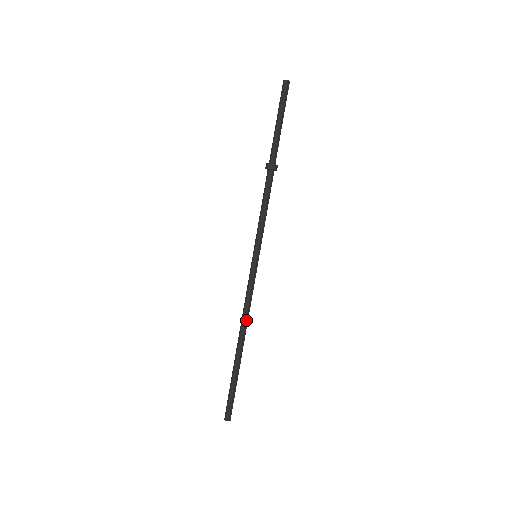
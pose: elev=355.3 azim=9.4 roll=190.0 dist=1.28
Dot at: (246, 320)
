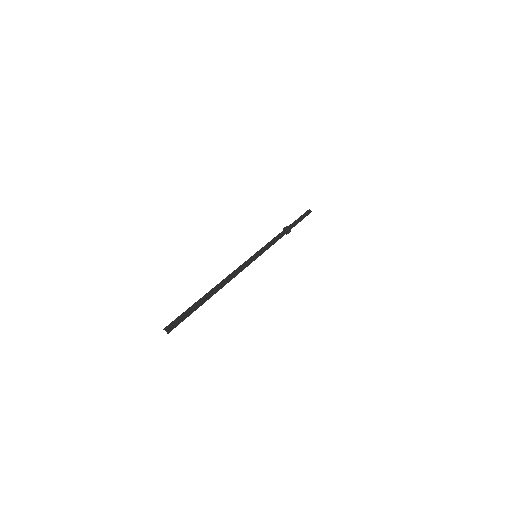
Dot at: (229, 279)
